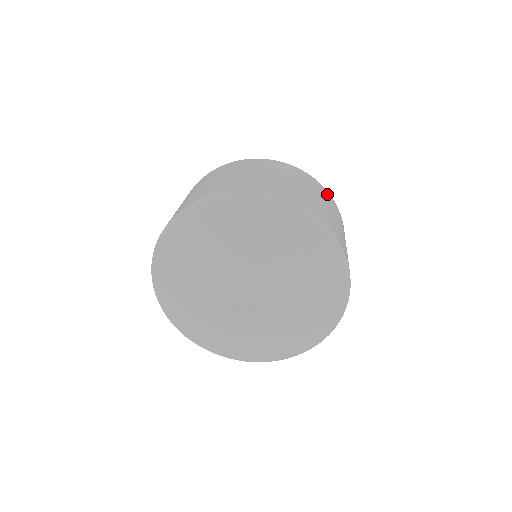
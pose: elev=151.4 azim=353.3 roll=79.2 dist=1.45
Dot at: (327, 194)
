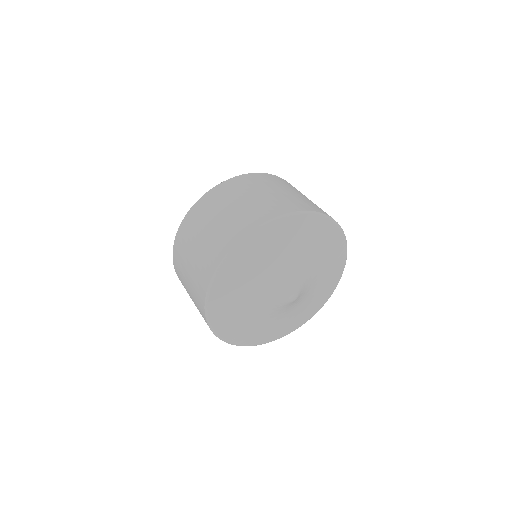
Dot at: occluded
